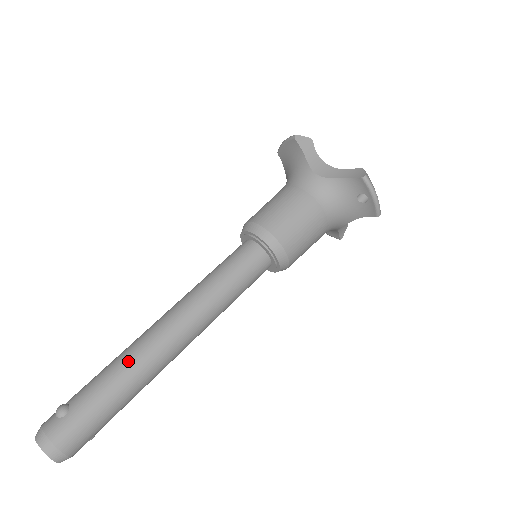
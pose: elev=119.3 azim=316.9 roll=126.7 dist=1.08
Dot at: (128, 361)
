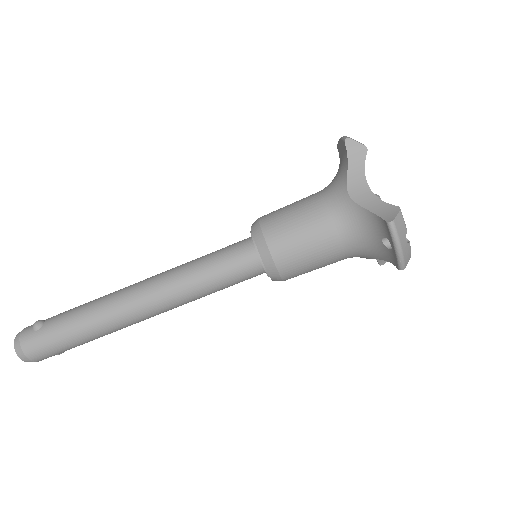
Dot at: (96, 309)
